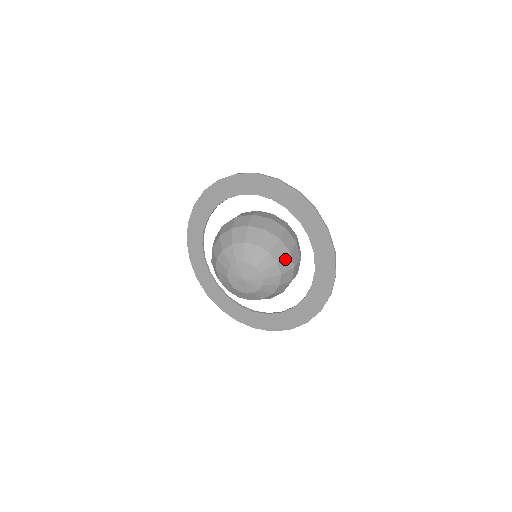
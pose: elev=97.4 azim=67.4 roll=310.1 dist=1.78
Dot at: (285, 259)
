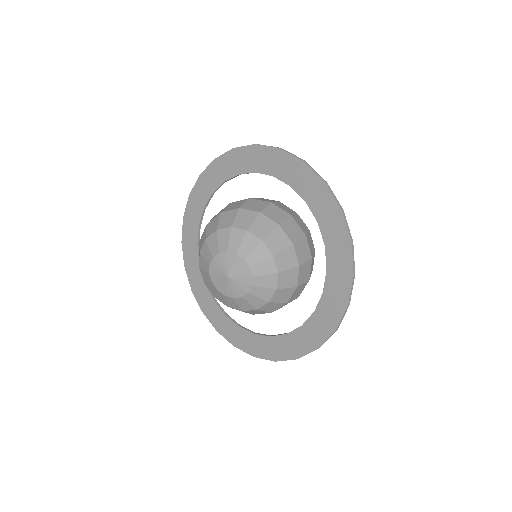
Dot at: (285, 252)
